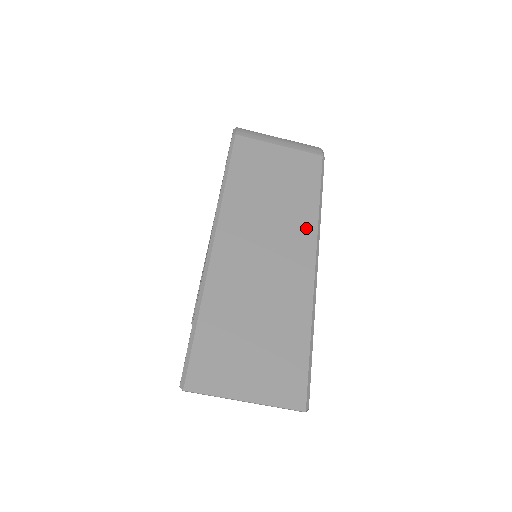
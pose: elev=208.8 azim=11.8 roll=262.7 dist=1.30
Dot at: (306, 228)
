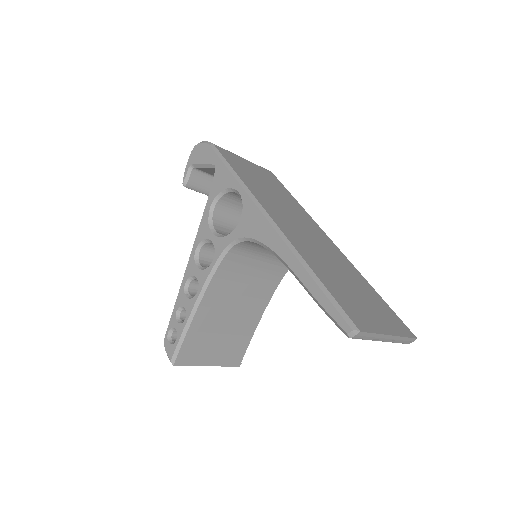
Dot at: (307, 217)
